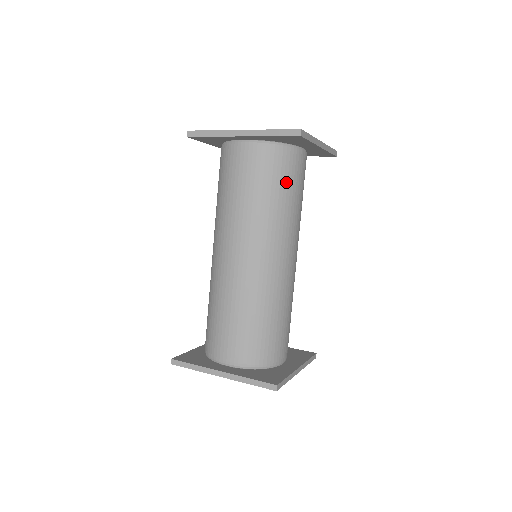
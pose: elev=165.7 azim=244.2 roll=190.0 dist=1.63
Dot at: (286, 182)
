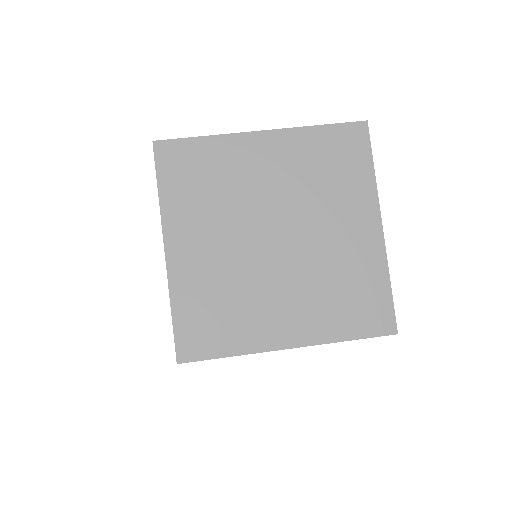
Dot at: occluded
